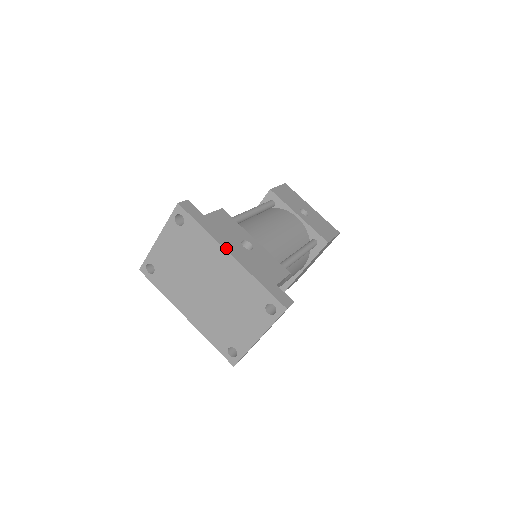
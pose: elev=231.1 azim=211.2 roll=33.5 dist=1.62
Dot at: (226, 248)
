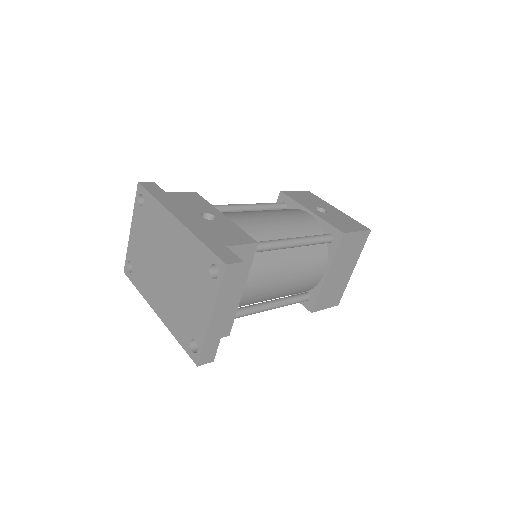
Dot at: (174, 214)
